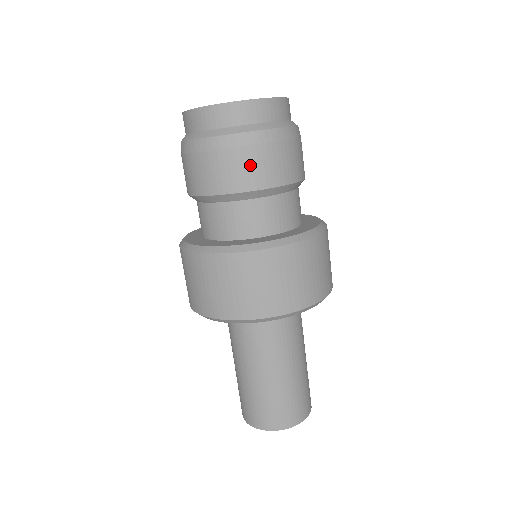
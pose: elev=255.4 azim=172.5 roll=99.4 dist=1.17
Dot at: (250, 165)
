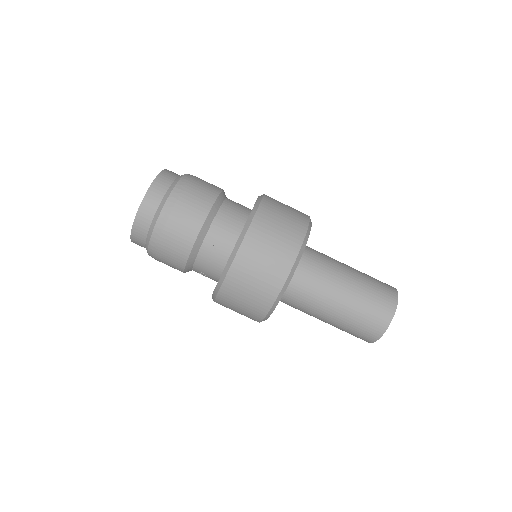
Dot at: (201, 188)
